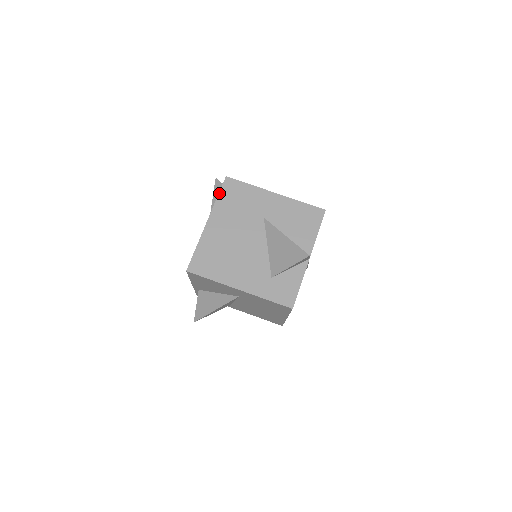
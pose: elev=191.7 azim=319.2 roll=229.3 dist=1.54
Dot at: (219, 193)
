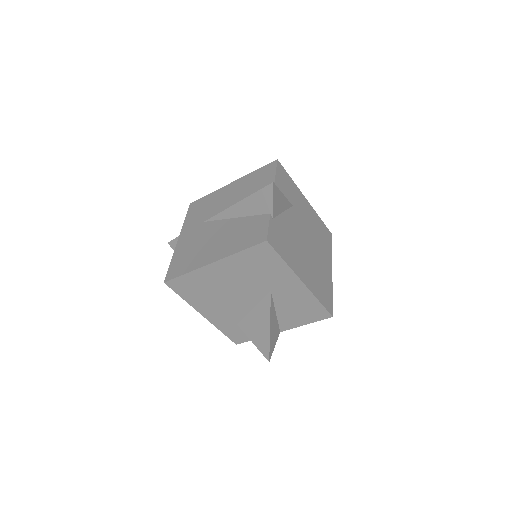
Dot at: (245, 250)
